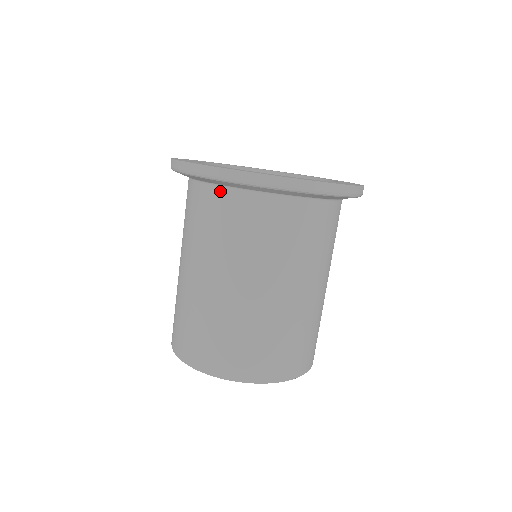
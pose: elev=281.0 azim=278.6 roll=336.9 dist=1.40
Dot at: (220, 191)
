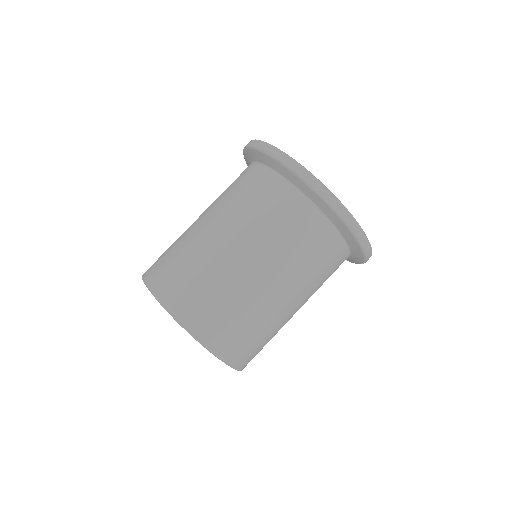
Dot at: (258, 167)
